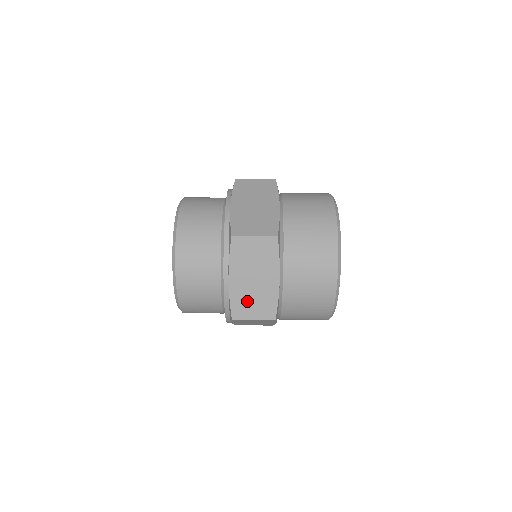
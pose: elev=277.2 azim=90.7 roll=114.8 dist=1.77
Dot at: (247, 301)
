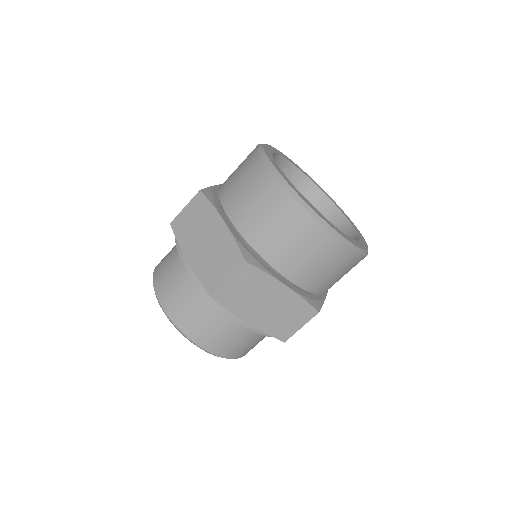
Dot at: occluded
